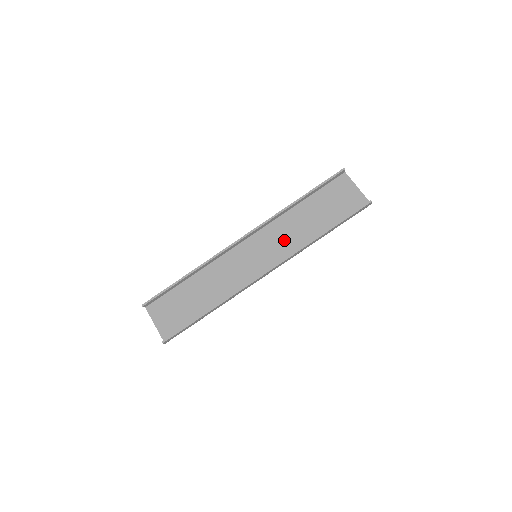
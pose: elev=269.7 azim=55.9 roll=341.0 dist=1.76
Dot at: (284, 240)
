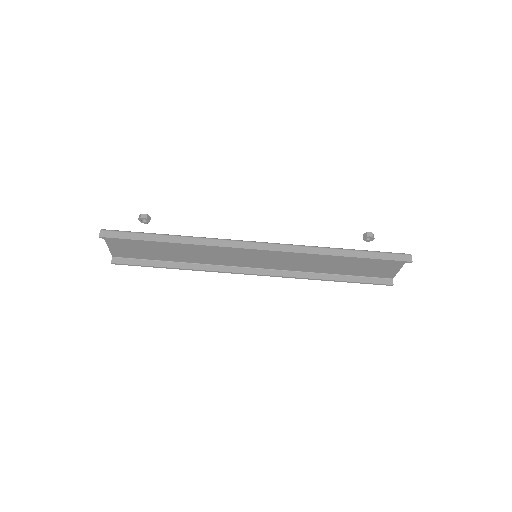
Dot at: (294, 261)
